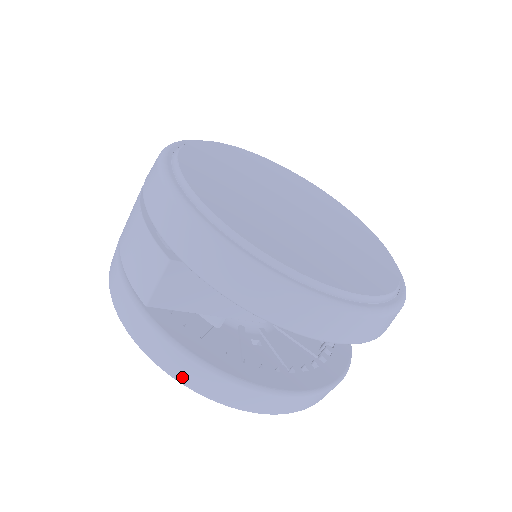
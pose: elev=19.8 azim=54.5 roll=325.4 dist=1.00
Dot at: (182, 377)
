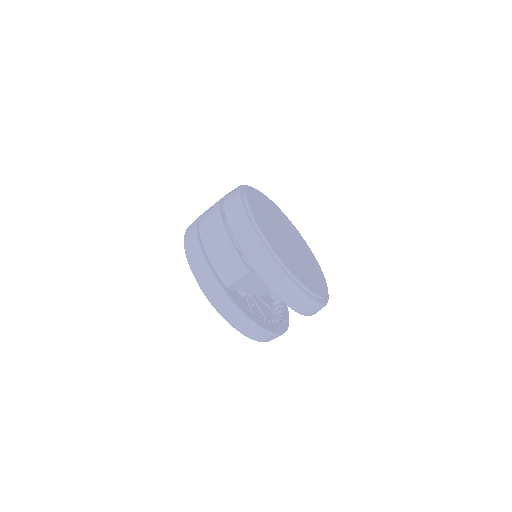
Dot at: (234, 323)
